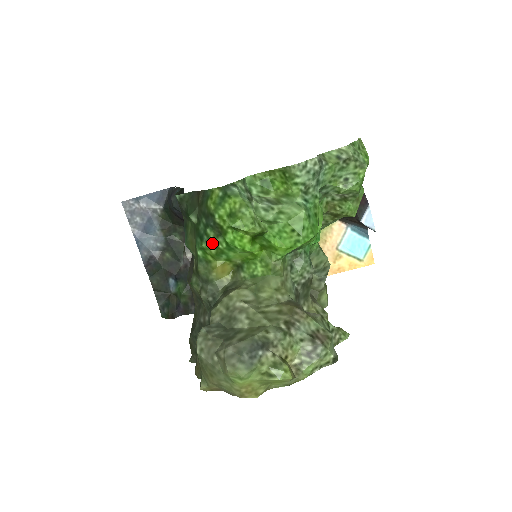
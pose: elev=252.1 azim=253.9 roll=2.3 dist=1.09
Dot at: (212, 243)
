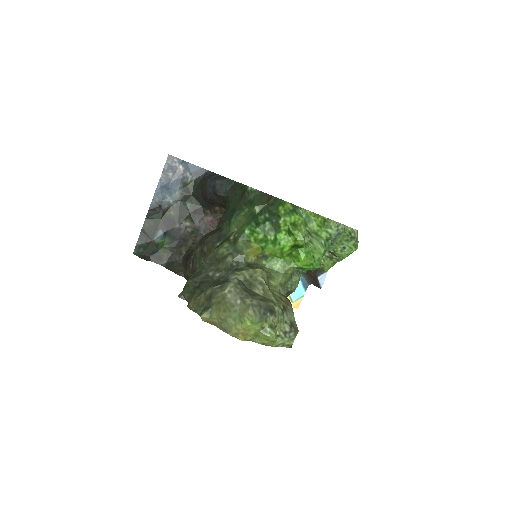
Dot at: (264, 232)
